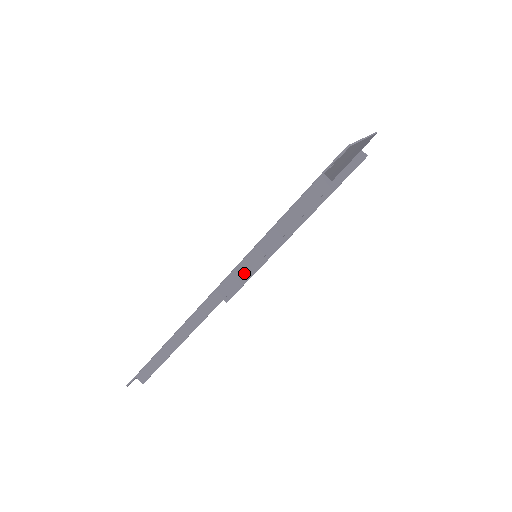
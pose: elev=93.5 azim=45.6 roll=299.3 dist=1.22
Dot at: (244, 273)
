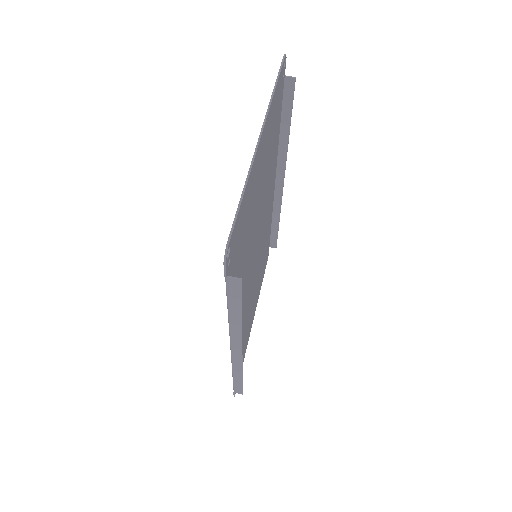
Dot at: (239, 340)
